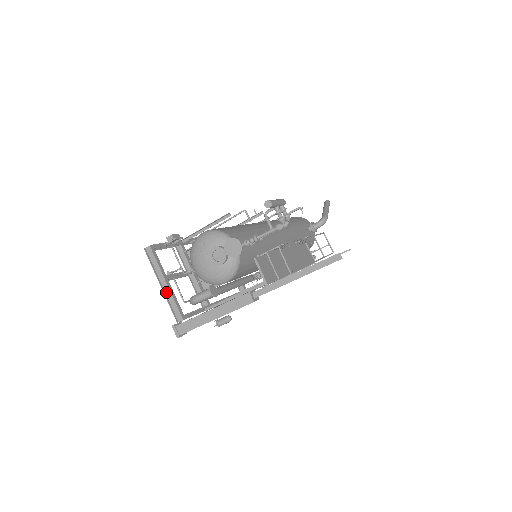
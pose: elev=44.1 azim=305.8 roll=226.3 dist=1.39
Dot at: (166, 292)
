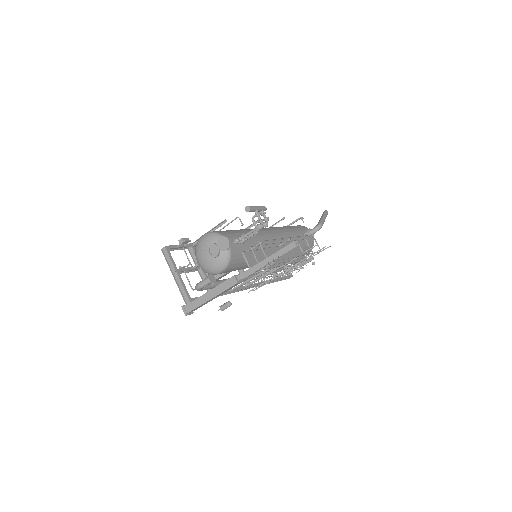
Dot at: (177, 281)
